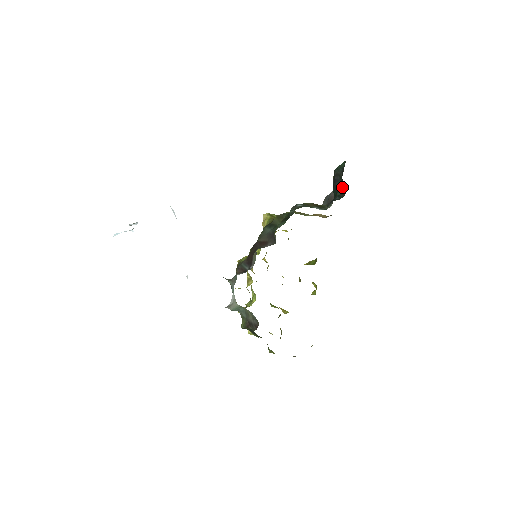
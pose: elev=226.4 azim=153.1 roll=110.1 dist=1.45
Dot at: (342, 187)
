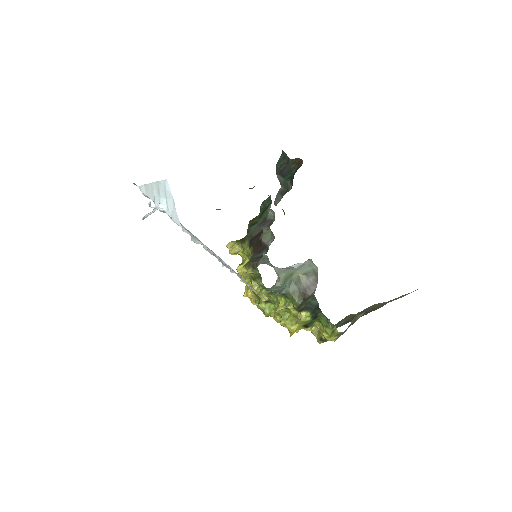
Dot at: (294, 165)
